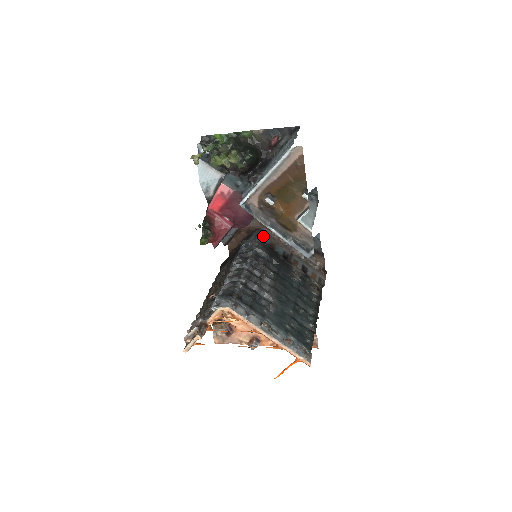
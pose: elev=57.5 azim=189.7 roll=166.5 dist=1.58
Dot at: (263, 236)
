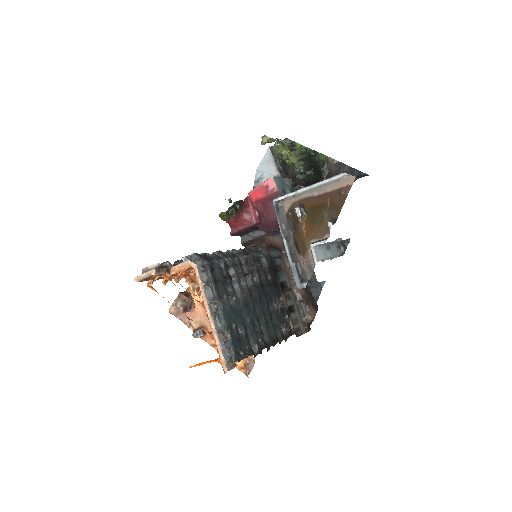
Dot at: (277, 255)
